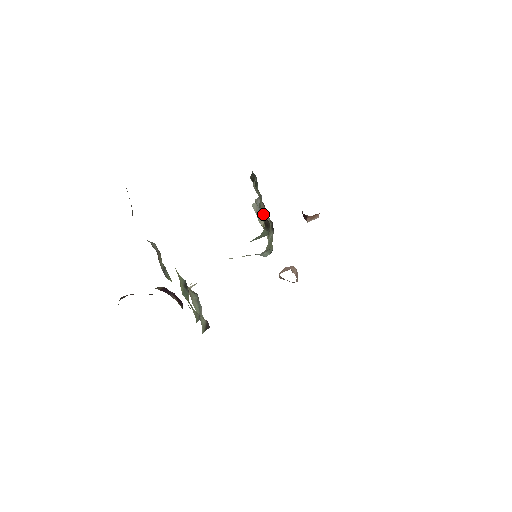
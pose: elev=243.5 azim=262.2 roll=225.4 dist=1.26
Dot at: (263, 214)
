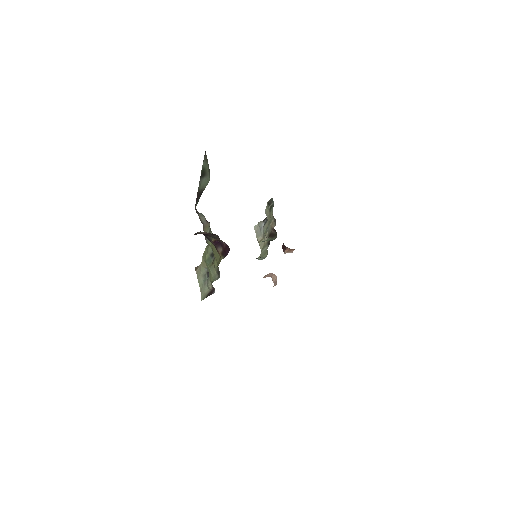
Dot at: (272, 227)
